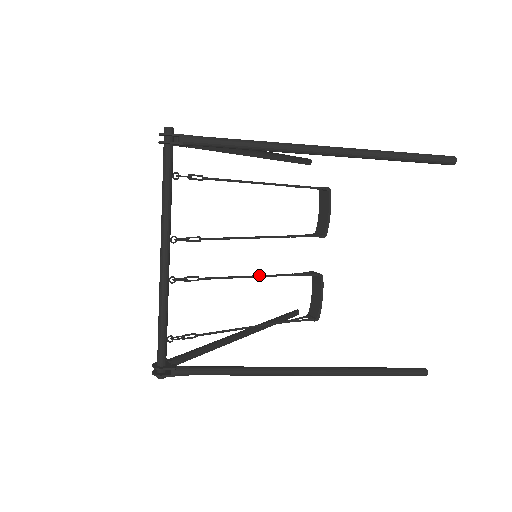
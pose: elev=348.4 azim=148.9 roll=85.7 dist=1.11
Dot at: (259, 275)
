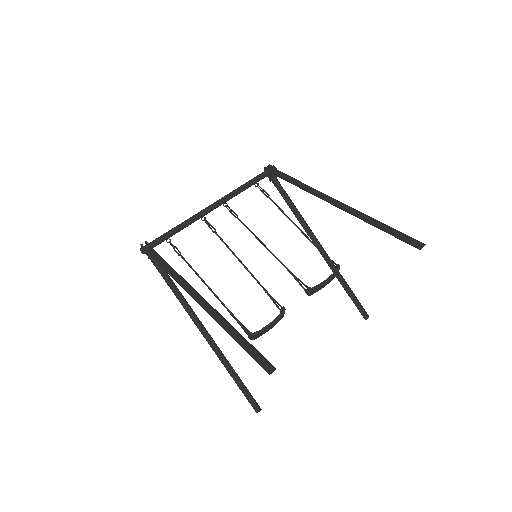
Dot at: occluded
